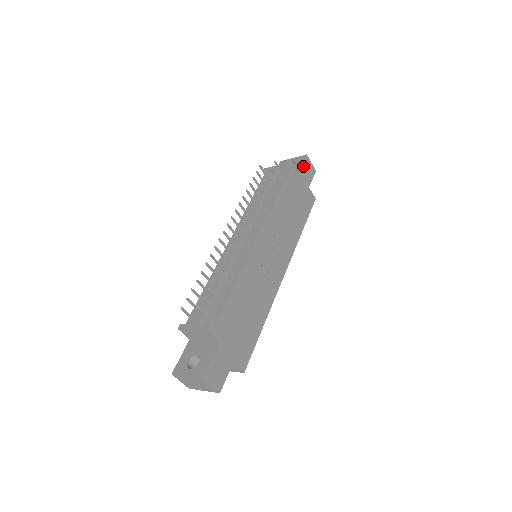
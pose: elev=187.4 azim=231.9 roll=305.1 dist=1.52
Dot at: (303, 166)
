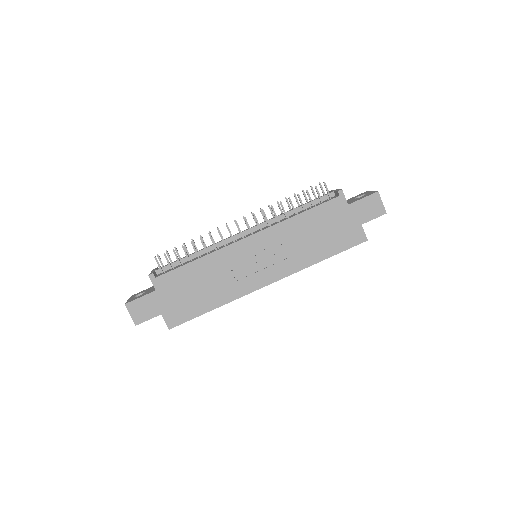
Dot at: (364, 200)
